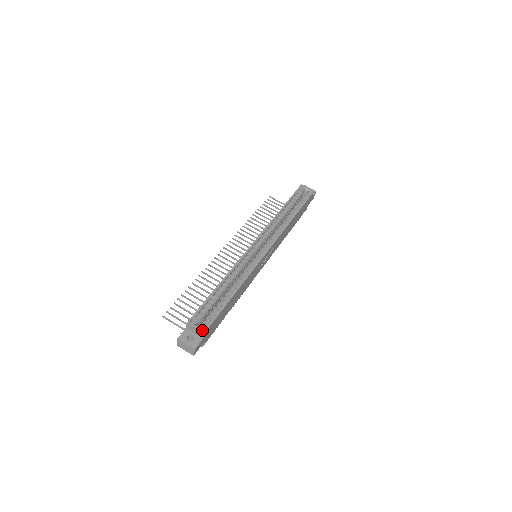
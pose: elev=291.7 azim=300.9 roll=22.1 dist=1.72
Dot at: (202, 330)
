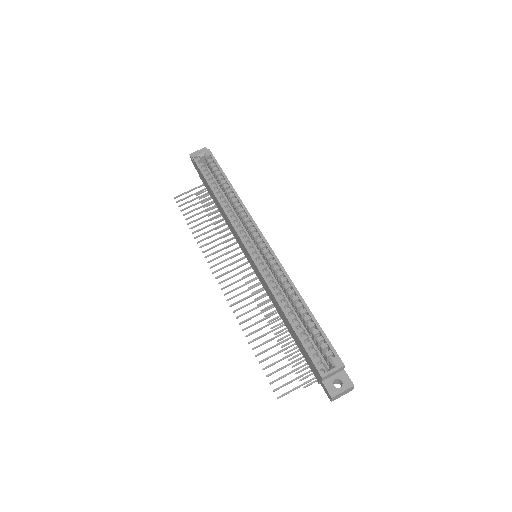
Dot at: (340, 366)
